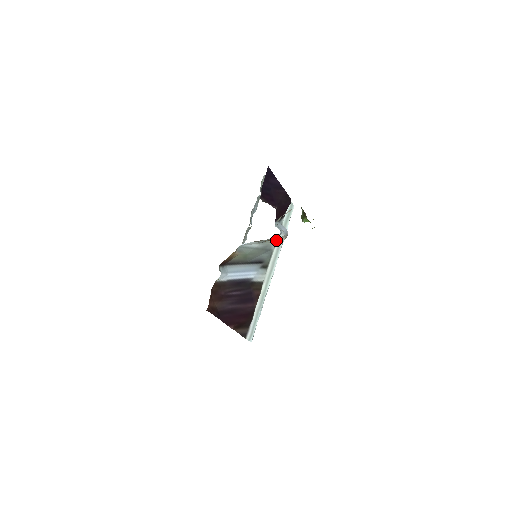
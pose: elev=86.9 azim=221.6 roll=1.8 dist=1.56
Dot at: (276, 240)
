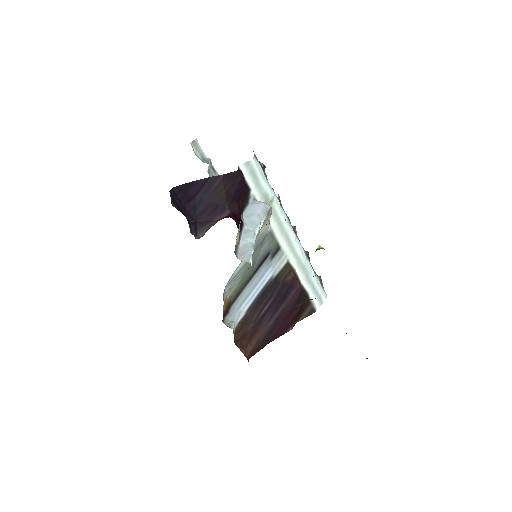
Dot at: (262, 228)
